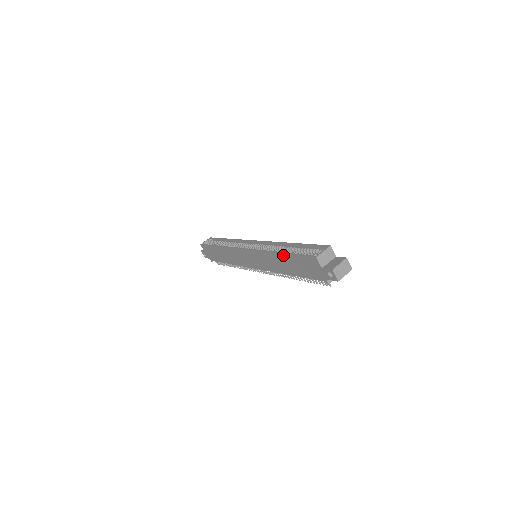
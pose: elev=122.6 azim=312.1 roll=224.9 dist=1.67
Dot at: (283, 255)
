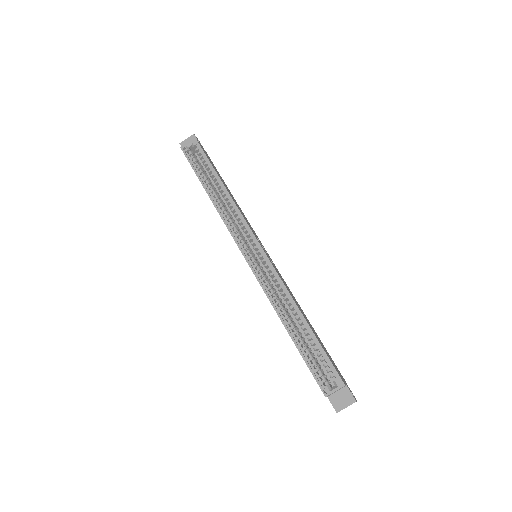
Dot at: (290, 336)
